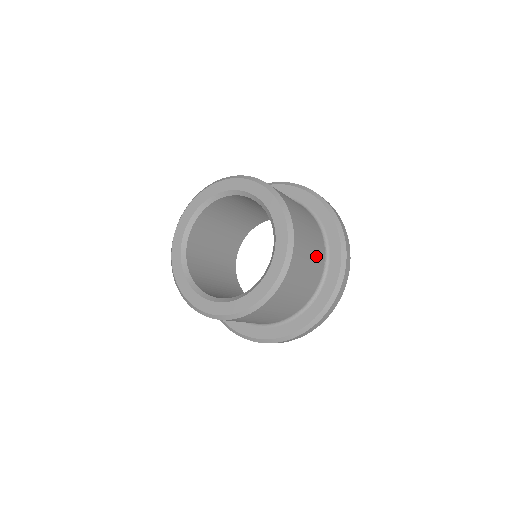
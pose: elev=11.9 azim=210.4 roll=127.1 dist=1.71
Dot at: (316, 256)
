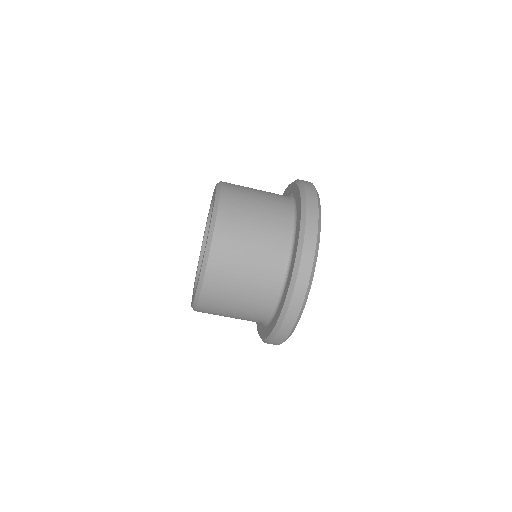
Dot at: (262, 267)
